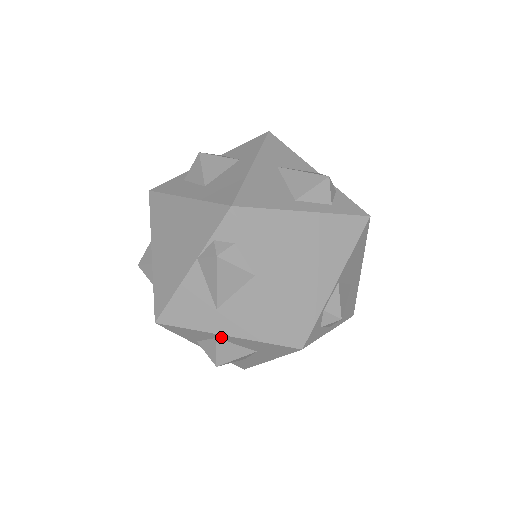
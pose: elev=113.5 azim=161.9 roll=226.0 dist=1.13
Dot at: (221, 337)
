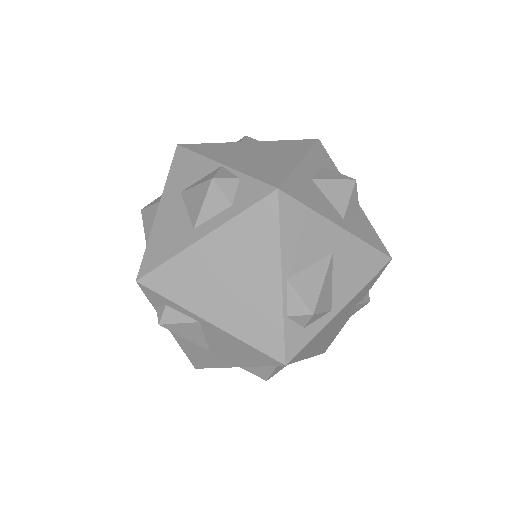
Dot at: occluded
